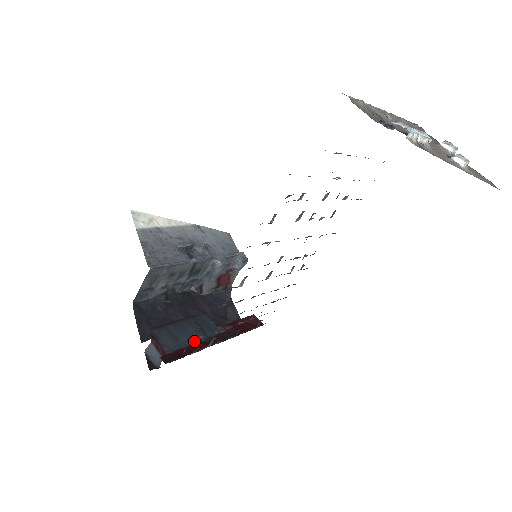
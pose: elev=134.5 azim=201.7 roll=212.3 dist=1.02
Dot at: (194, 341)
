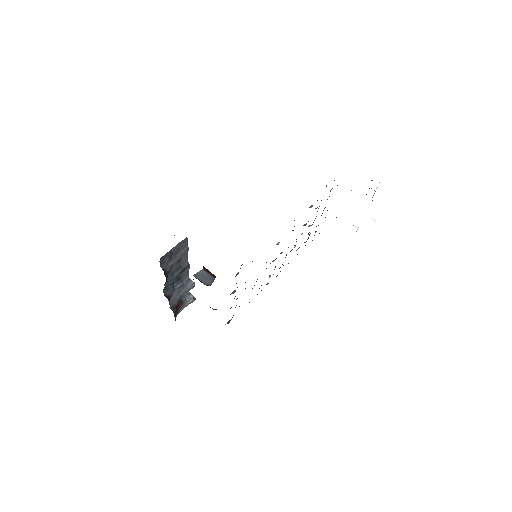
Dot at: occluded
